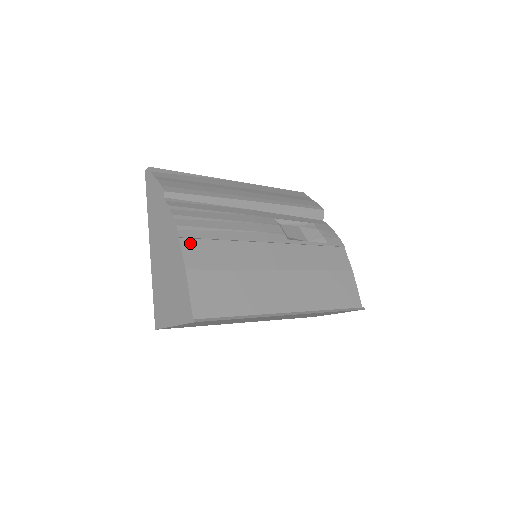
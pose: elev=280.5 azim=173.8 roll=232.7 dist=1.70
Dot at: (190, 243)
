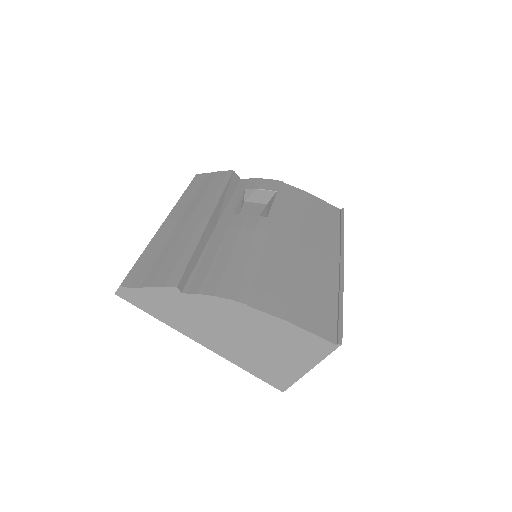
Dot at: (255, 299)
